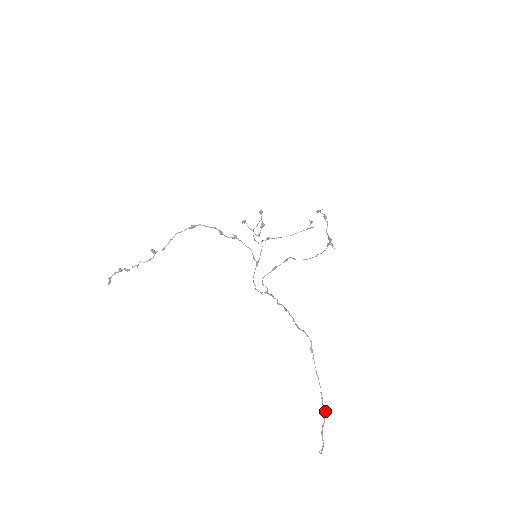
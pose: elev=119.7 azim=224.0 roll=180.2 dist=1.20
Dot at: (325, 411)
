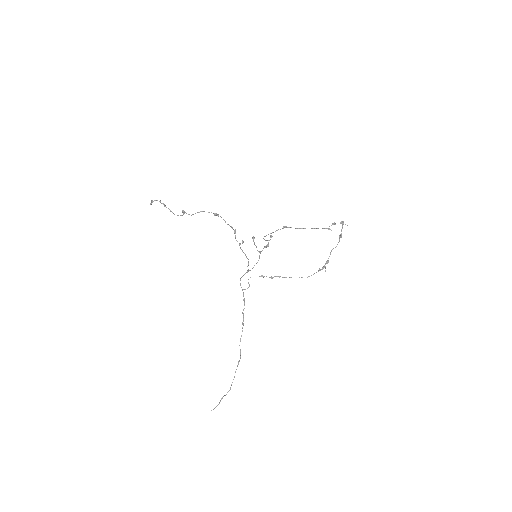
Dot at: occluded
